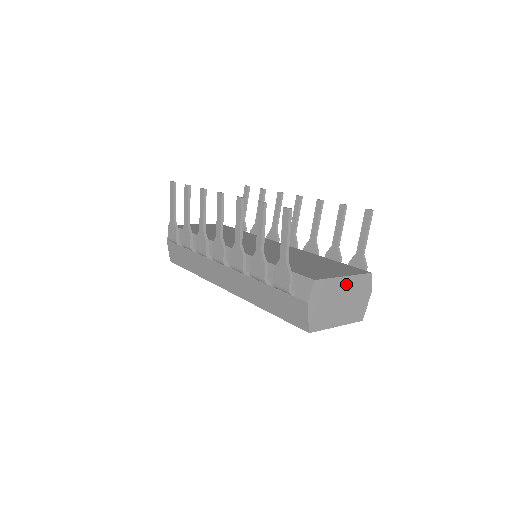
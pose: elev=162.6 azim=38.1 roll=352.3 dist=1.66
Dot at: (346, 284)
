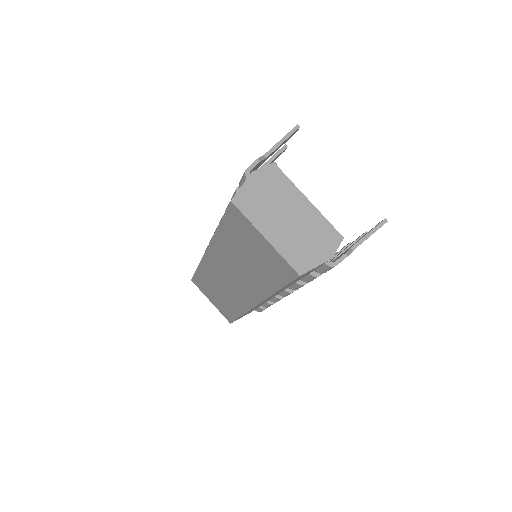
Dot at: (305, 209)
